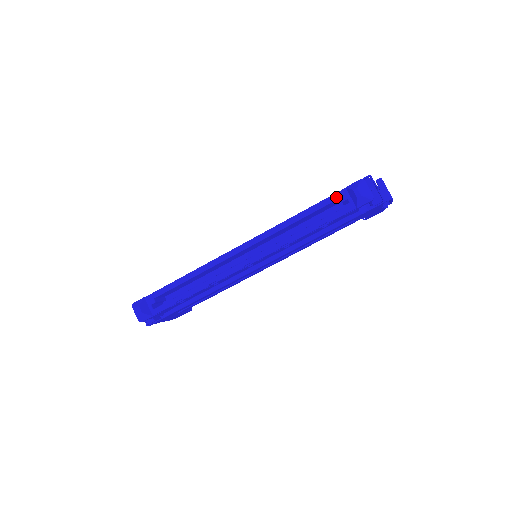
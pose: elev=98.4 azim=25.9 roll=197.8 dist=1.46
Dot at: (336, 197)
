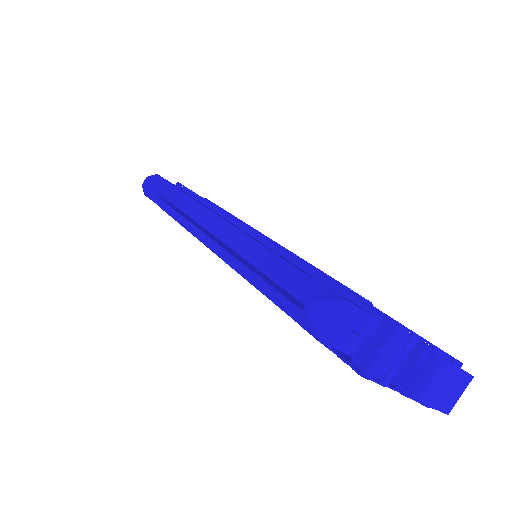
Dot at: (307, 283)
